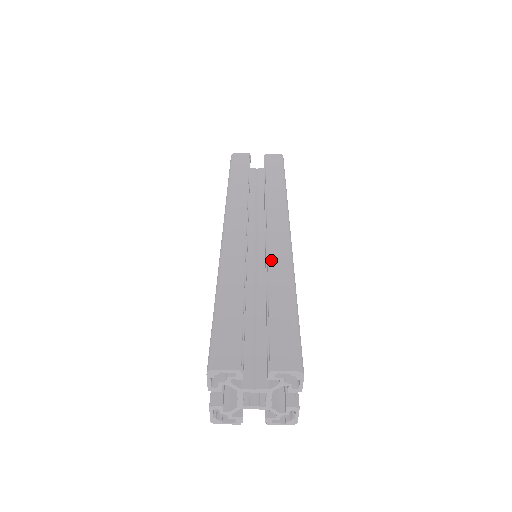
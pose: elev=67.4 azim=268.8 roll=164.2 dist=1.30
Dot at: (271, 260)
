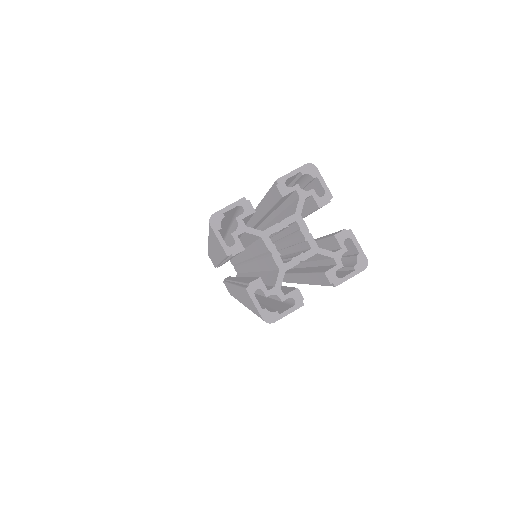
Dot at: occluded
